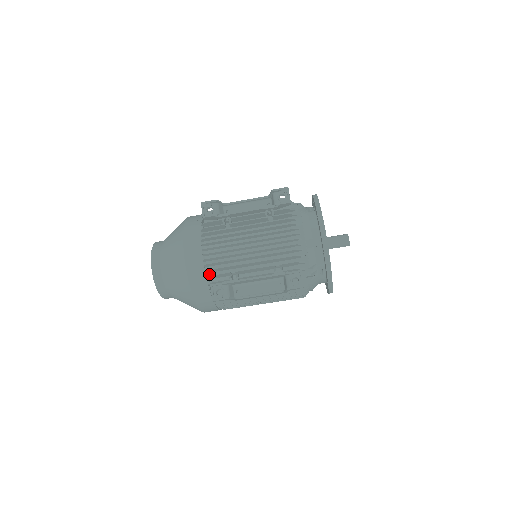
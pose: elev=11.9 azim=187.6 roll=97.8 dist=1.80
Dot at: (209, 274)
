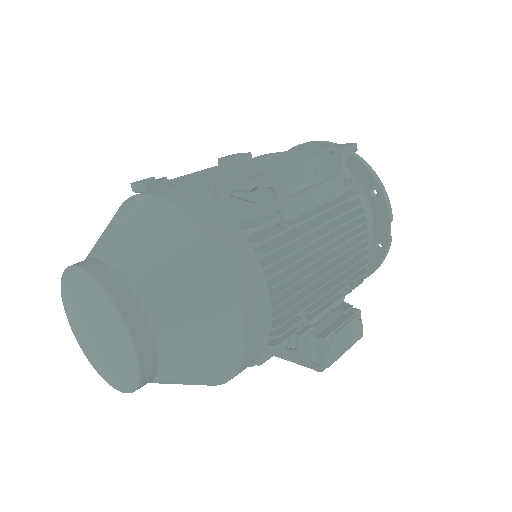
Dot at: occluded
